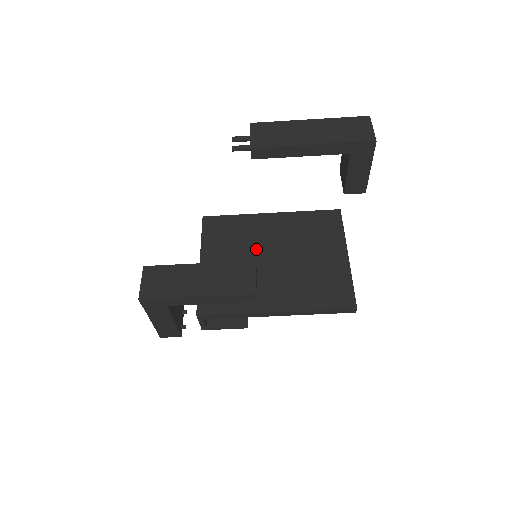
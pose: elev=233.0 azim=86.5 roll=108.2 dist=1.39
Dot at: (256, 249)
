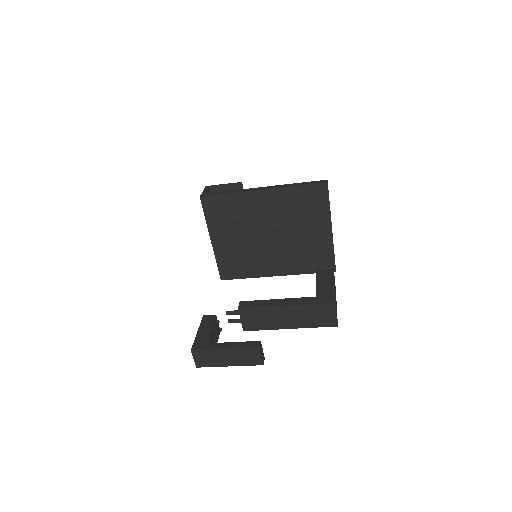
Dot at: (254, 228)
